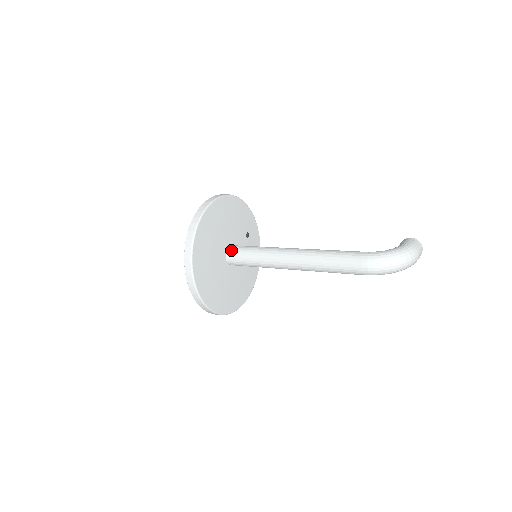
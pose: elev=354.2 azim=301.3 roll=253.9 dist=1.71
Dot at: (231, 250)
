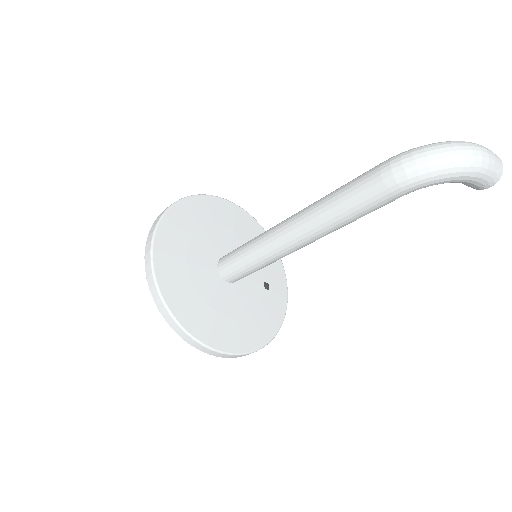
Dot at: (225, 255)
